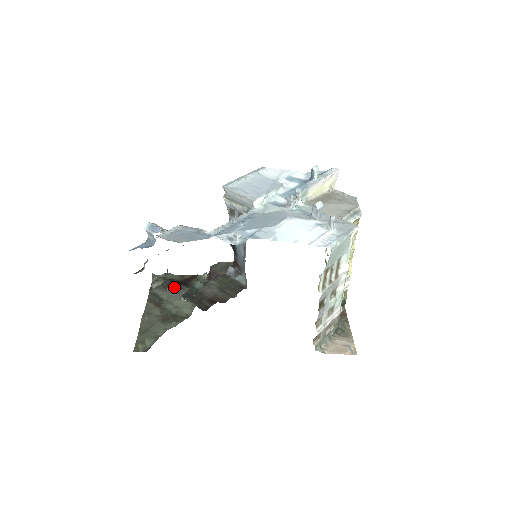
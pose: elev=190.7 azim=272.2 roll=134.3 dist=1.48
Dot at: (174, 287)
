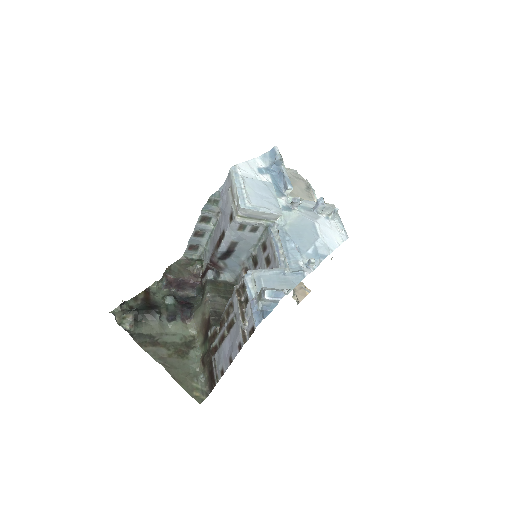
Dot at: (152, 316)
